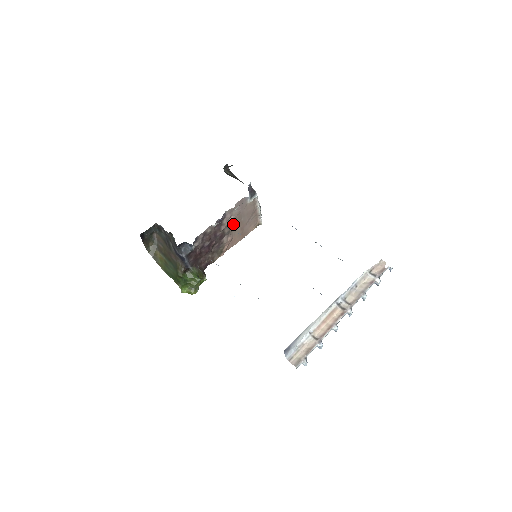
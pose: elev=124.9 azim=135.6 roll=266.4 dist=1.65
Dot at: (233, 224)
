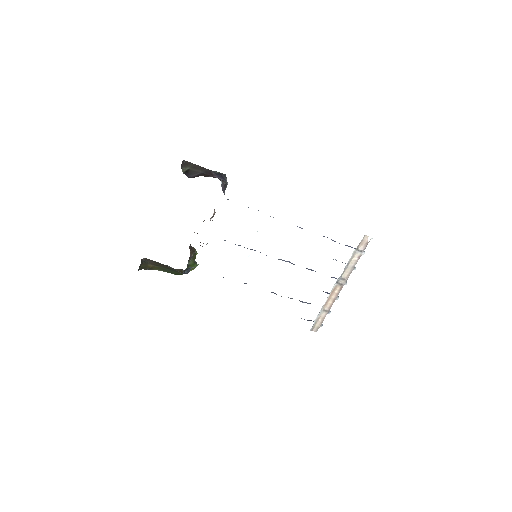
Dot at: occluded
